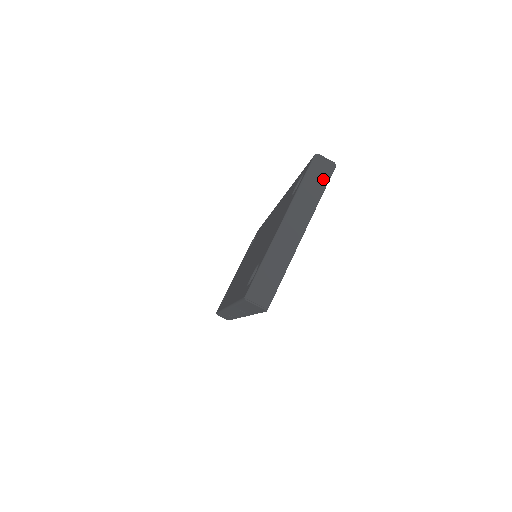
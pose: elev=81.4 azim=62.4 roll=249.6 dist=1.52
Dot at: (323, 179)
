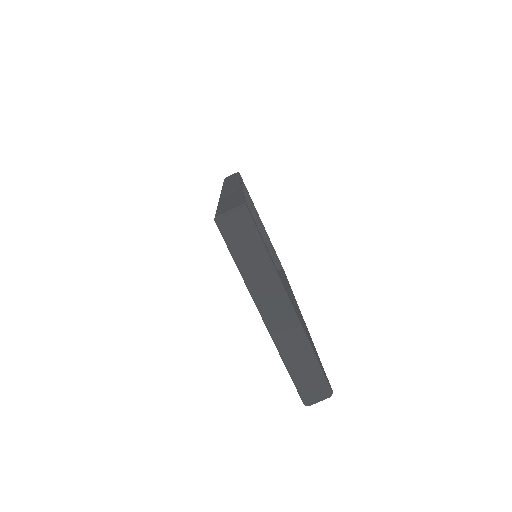
Dot at: (250, 235)
